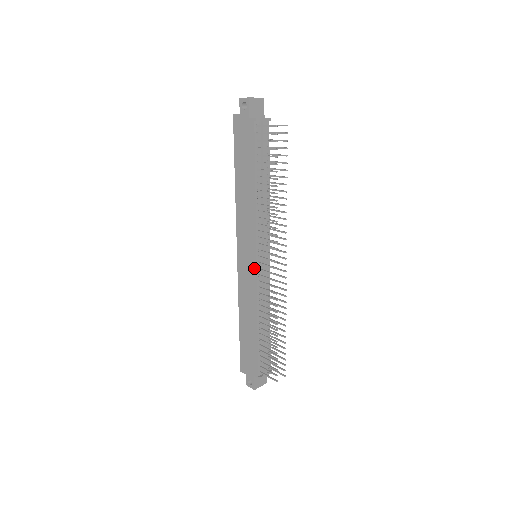
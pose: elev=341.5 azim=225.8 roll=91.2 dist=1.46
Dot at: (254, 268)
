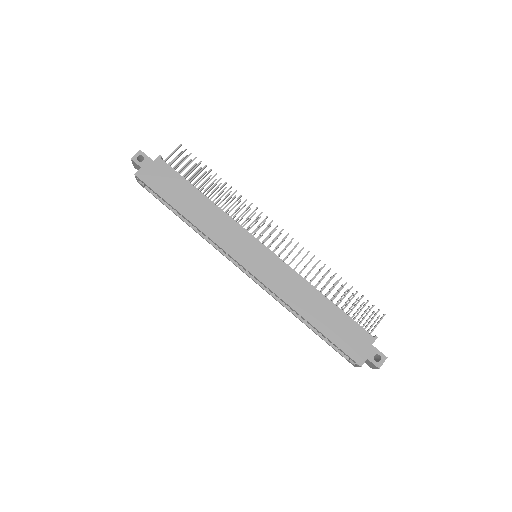
Dot at: (269, 254)
